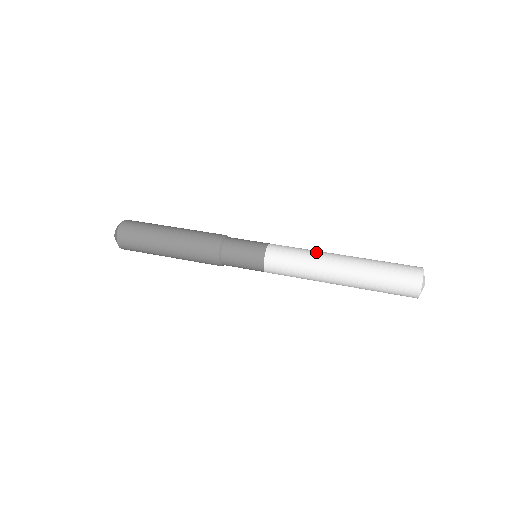
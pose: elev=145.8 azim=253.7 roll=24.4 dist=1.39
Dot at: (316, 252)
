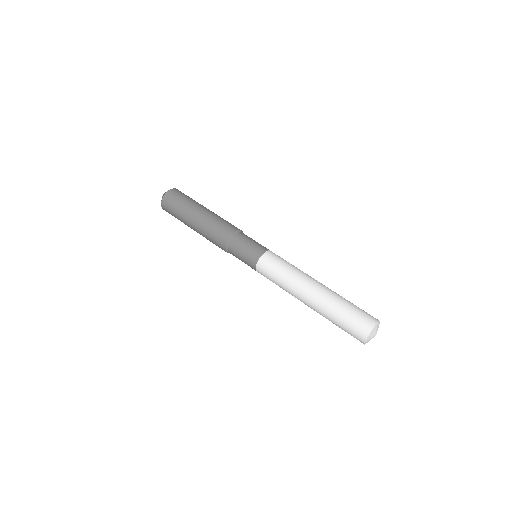
Dot at: (290, 284)
